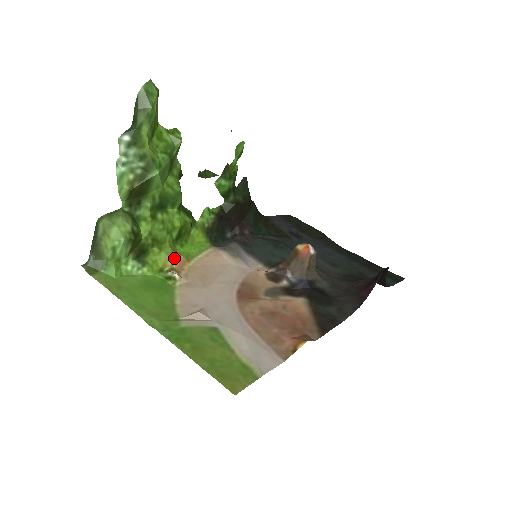
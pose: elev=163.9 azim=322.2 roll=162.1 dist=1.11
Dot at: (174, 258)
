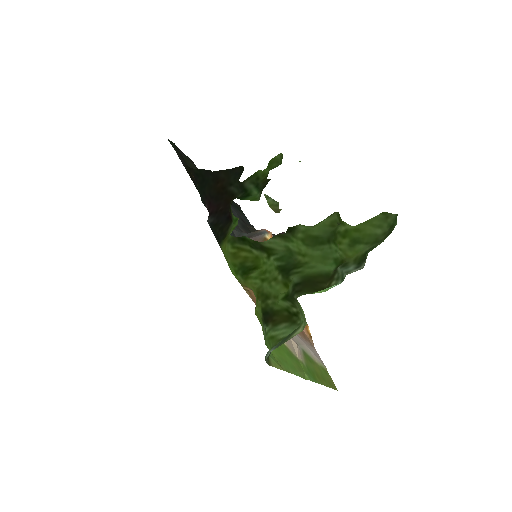
Dot at: occluded
